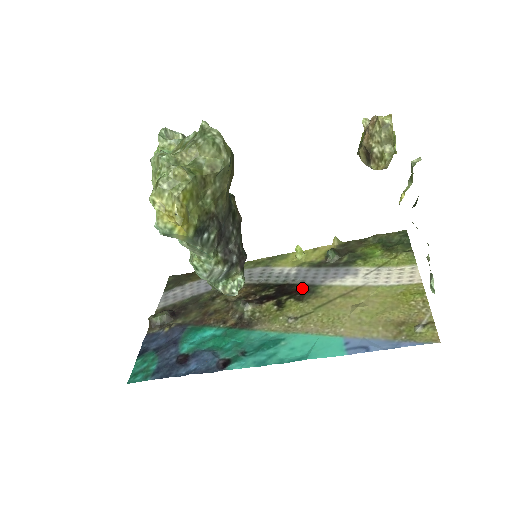
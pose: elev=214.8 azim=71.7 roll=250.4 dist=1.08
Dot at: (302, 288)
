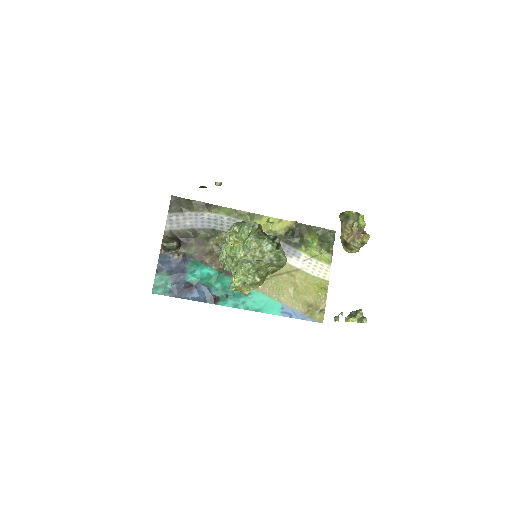
Dot at: occluded
